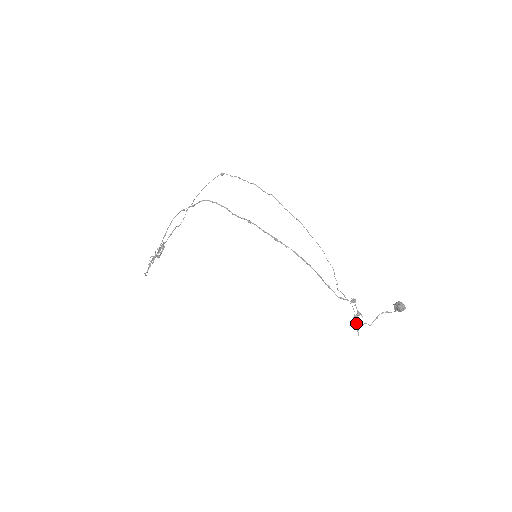
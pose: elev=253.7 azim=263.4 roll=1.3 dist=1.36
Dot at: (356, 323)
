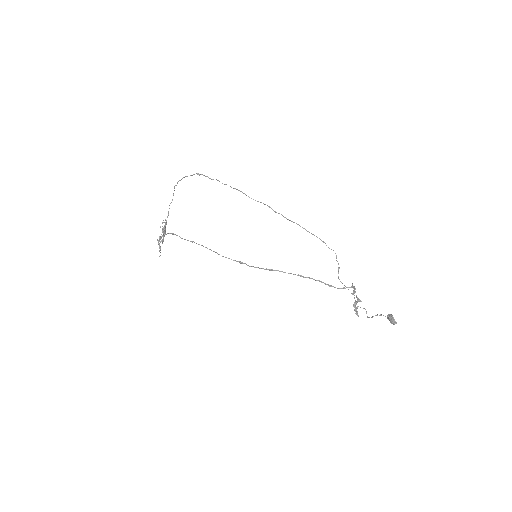
Dot at: (355, 309)
